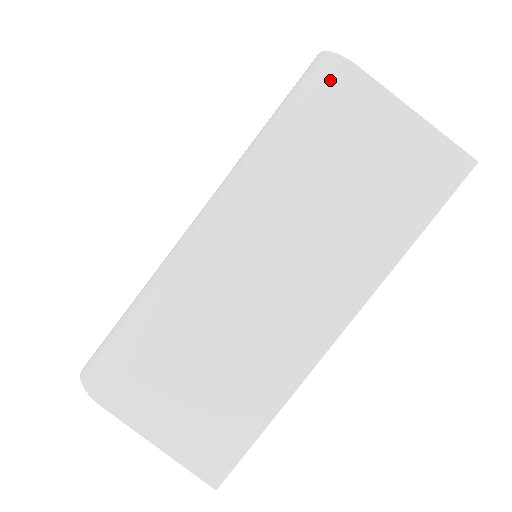
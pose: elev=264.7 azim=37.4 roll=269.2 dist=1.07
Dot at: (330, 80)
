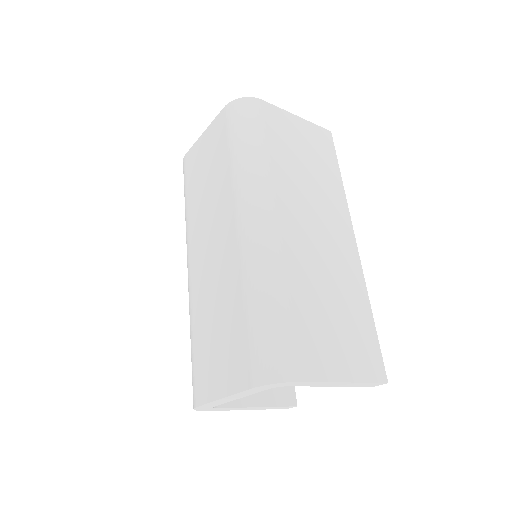
Dot at: (255, 110)
